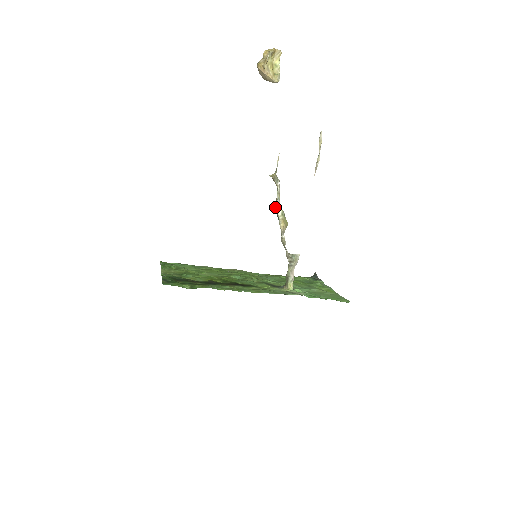
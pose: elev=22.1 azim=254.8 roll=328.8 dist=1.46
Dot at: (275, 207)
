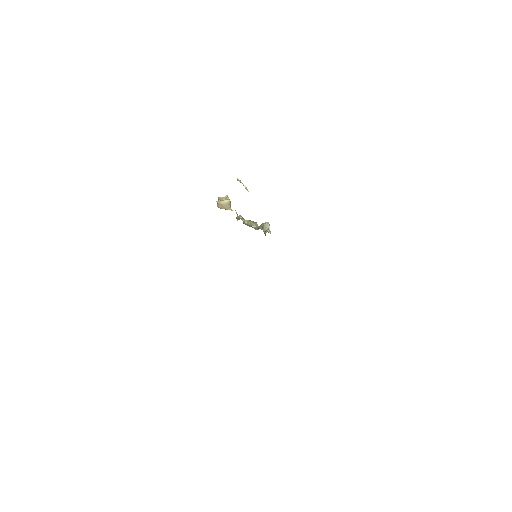
Dot at: occluded
